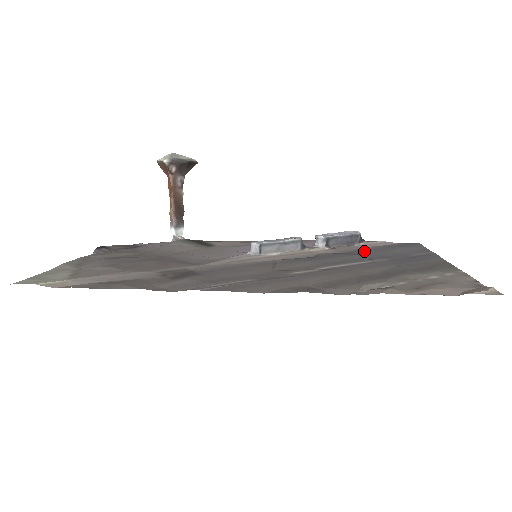
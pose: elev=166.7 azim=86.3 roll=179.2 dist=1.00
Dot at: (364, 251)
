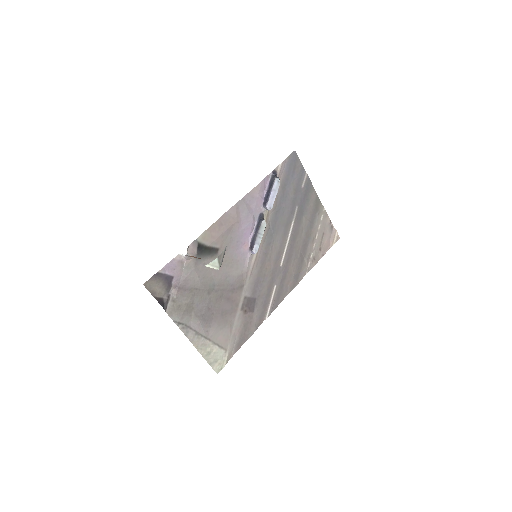
Dot at: (283, 197)
